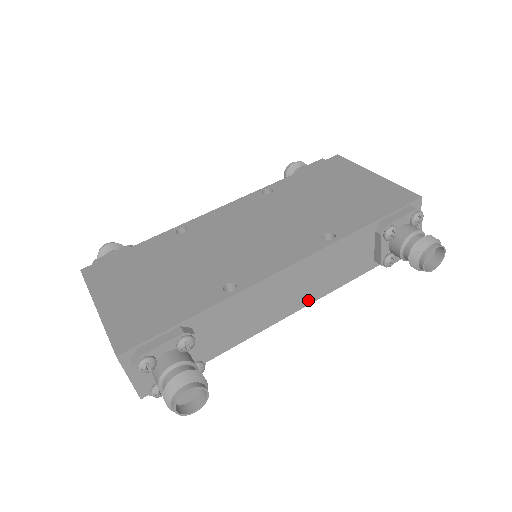
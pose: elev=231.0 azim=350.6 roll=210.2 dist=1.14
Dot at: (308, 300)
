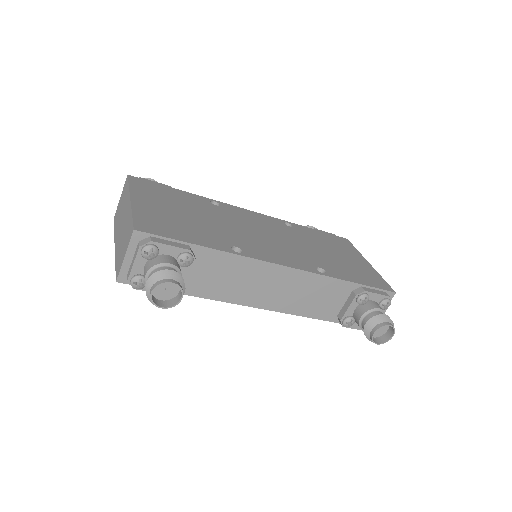
Dot at: (277, 307)
